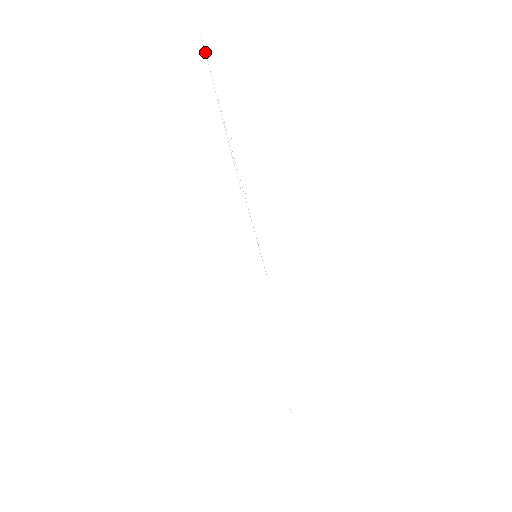
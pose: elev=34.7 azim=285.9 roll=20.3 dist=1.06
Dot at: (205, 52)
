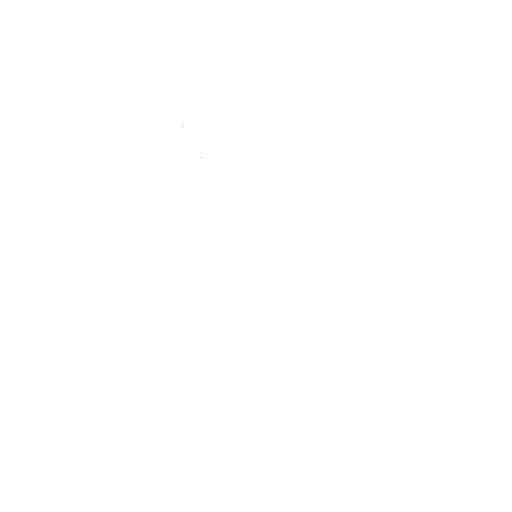
Dot at: occluded
